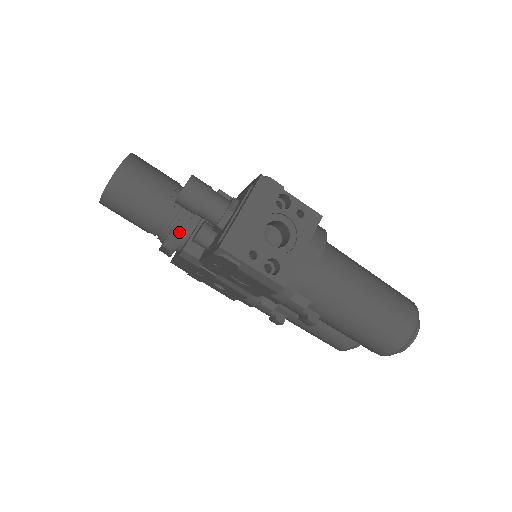
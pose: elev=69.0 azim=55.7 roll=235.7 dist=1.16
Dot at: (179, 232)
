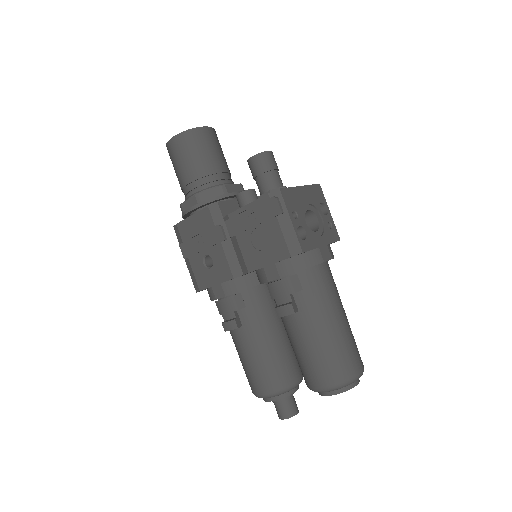
Dot at: (219, 193)
